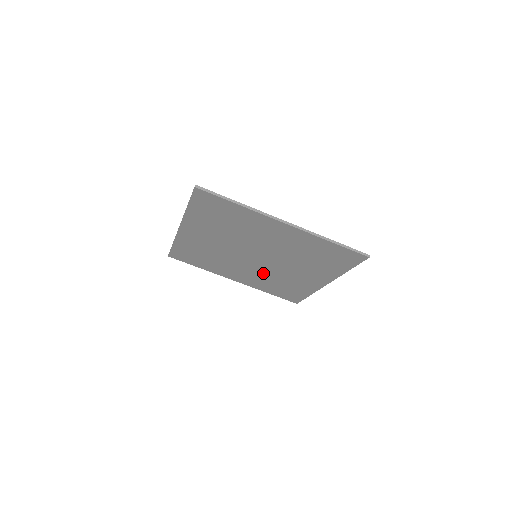
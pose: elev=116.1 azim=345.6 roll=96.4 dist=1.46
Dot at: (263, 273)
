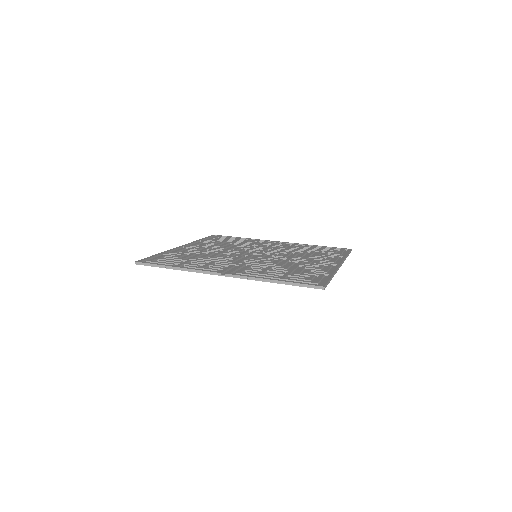
Dot at: occluded
